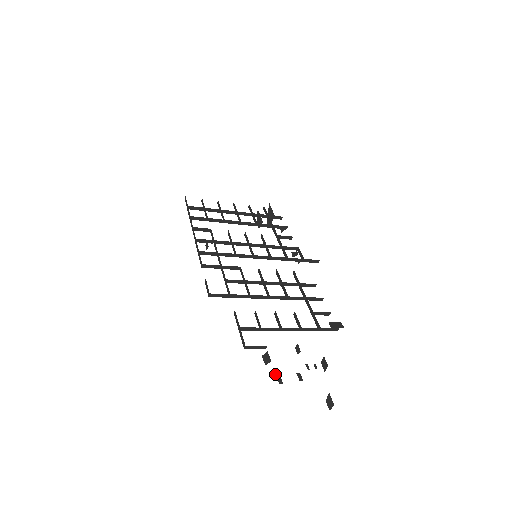
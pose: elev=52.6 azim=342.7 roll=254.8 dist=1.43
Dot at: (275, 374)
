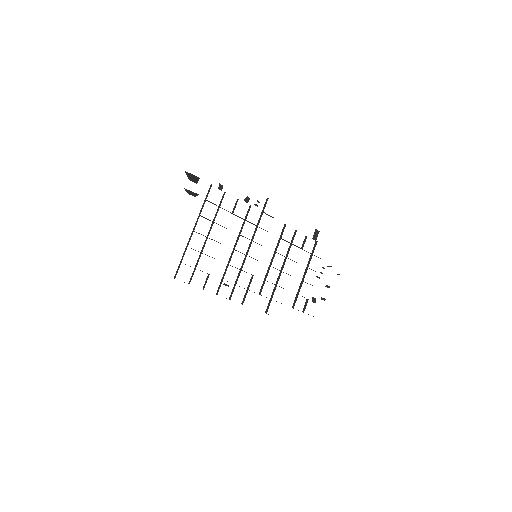
Dot at: occluded
